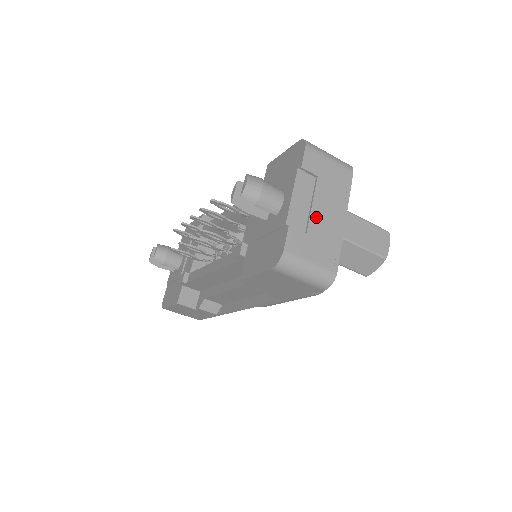
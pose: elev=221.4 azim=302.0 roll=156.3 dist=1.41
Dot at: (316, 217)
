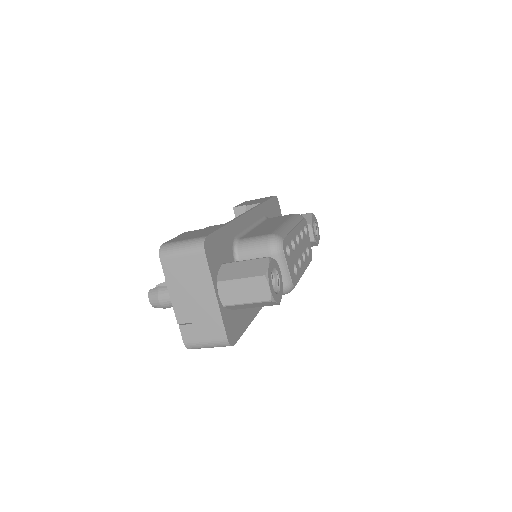
Dot at: (193, 308)
